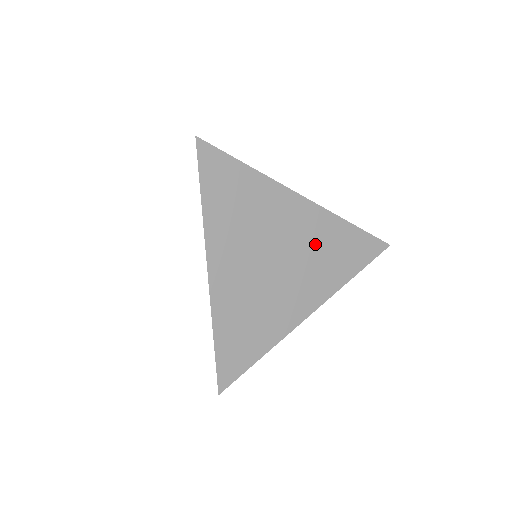
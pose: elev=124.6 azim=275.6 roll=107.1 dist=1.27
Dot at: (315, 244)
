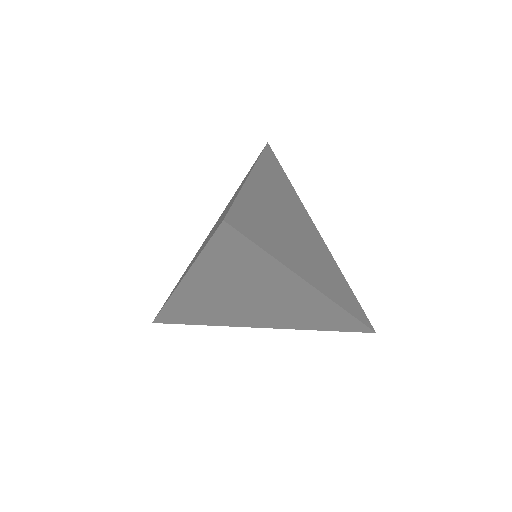
Dot at: (300, 309)
